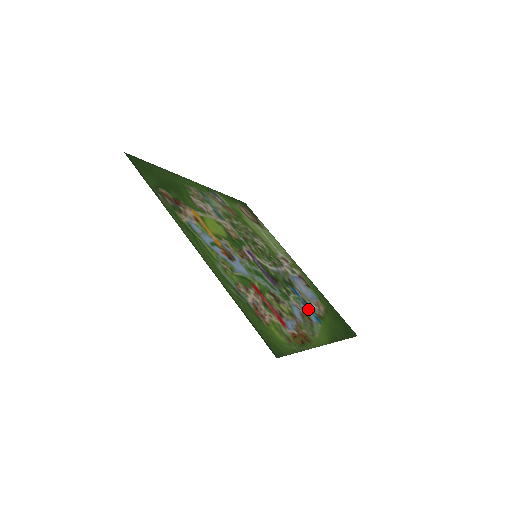
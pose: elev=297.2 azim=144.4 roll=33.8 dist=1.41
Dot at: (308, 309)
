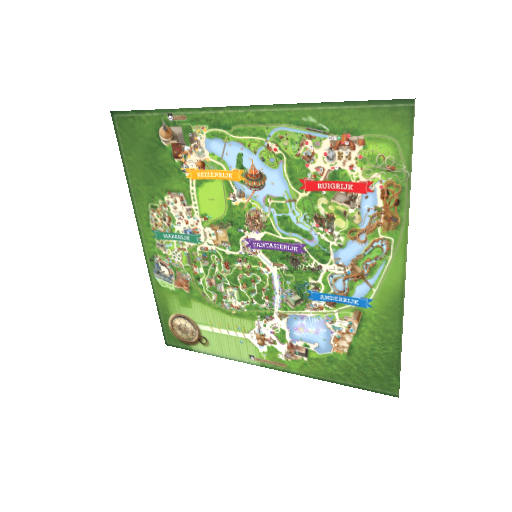
Dot at: (345, 295)
